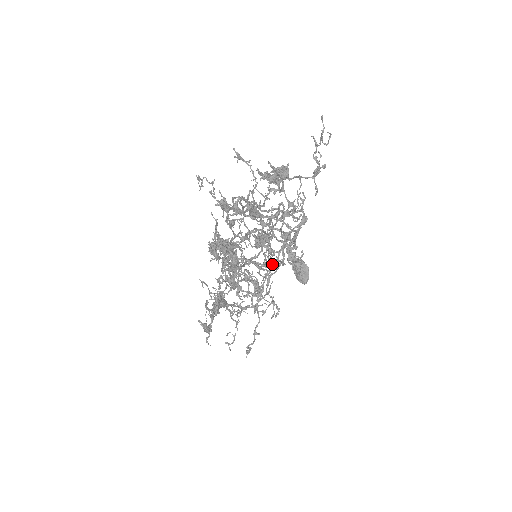
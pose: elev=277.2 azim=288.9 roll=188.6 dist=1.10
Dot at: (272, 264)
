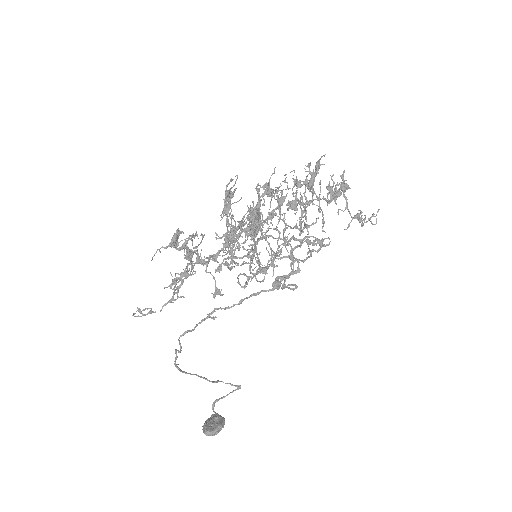
Dot at: occluded
